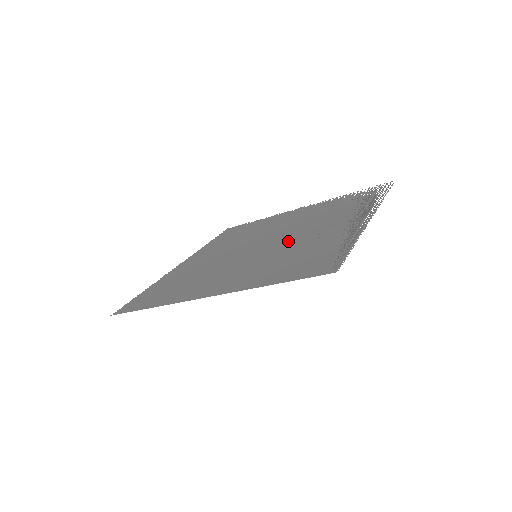
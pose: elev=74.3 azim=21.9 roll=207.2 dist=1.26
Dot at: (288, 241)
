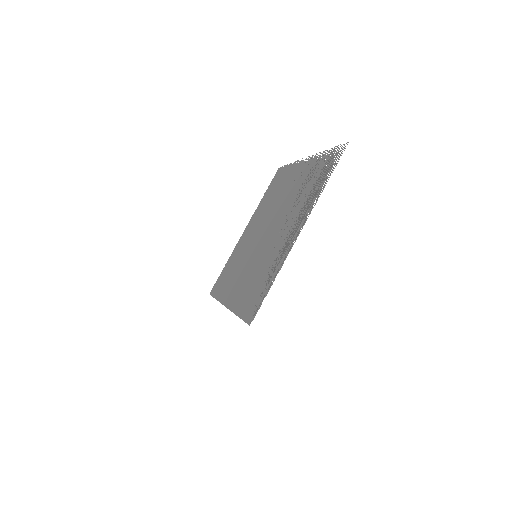
Dot at: (270, 242)
